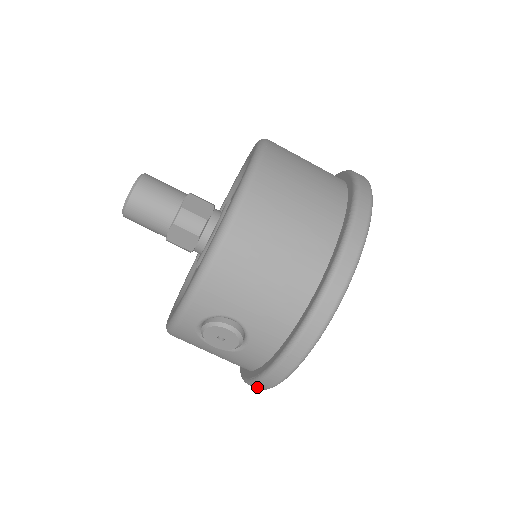
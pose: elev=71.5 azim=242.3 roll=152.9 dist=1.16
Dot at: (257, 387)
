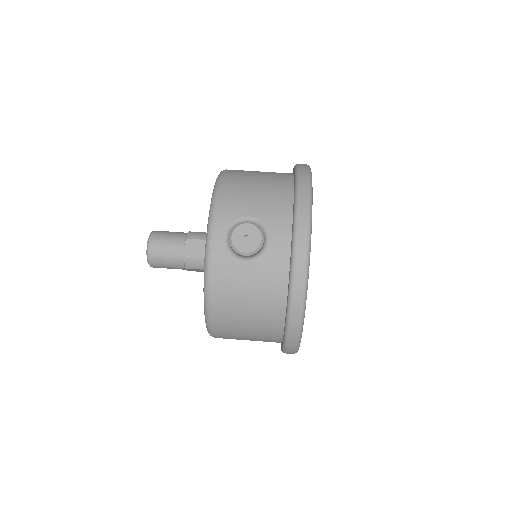
Dot at: (298, 288)
